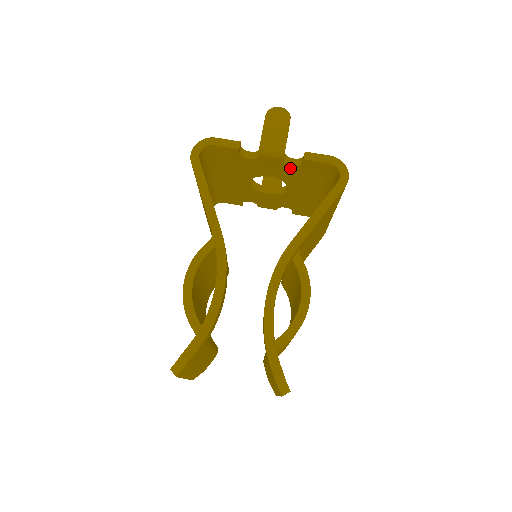
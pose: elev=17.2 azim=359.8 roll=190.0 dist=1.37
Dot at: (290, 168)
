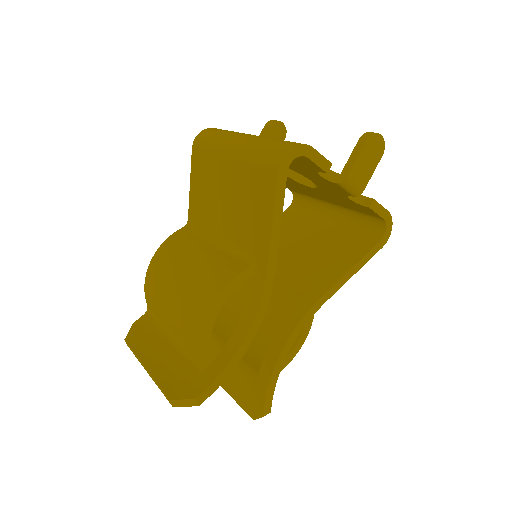
Dot at: (344, 196)
